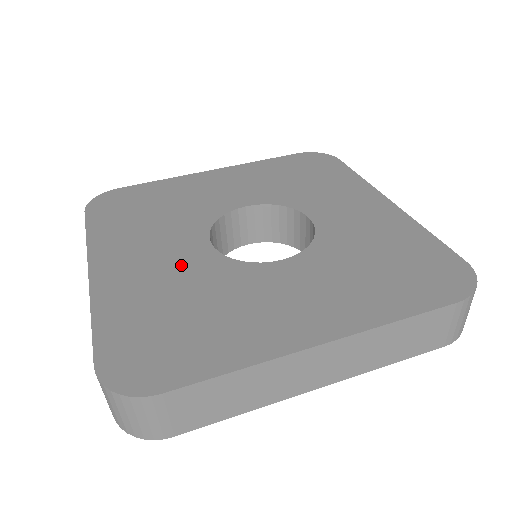
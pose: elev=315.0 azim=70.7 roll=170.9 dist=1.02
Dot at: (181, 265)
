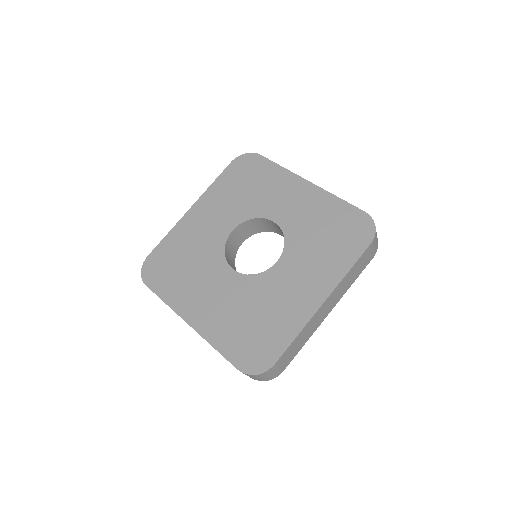
Dot at: (230, 294)
